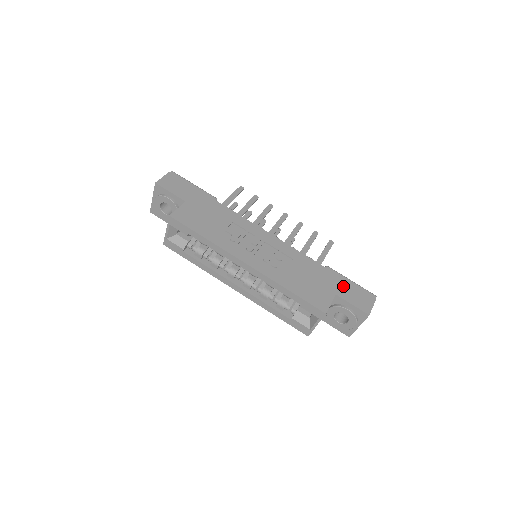
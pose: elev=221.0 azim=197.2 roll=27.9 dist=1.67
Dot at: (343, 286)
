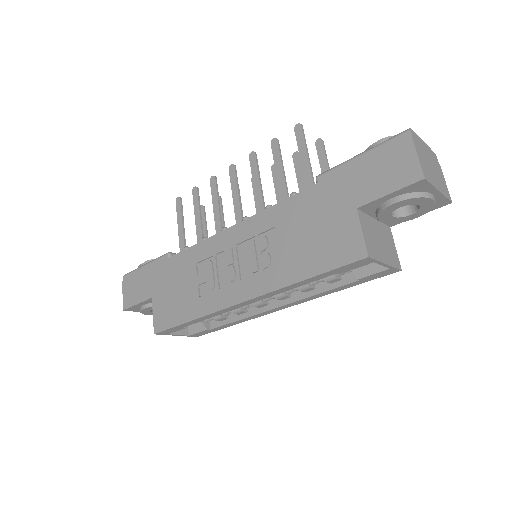
Dot at: (355, 182)
